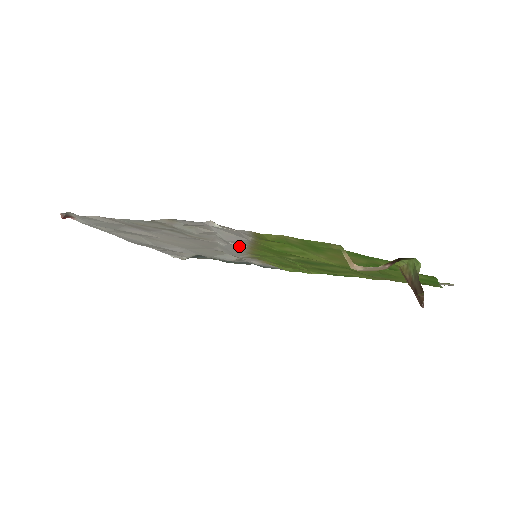
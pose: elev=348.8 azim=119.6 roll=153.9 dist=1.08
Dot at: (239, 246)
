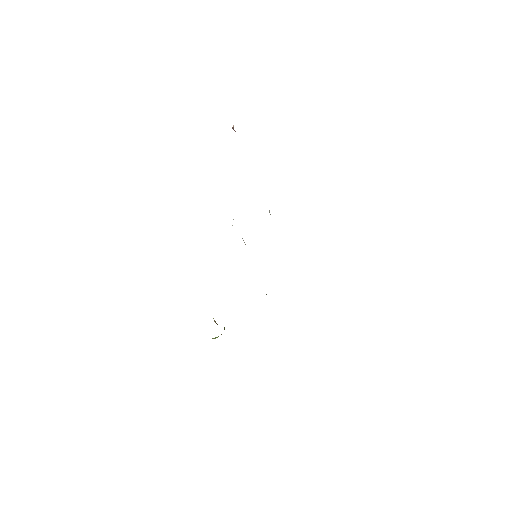
Dot at: occluded
